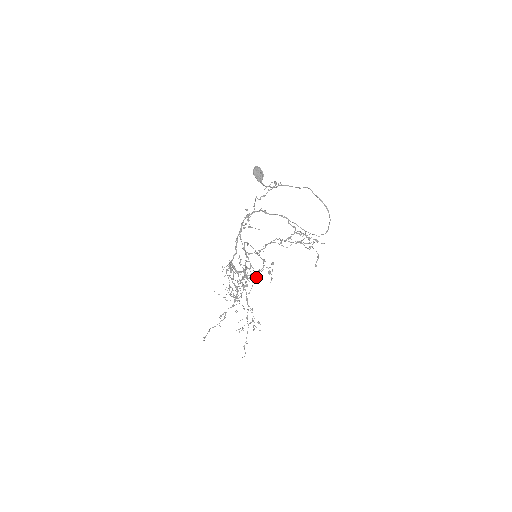
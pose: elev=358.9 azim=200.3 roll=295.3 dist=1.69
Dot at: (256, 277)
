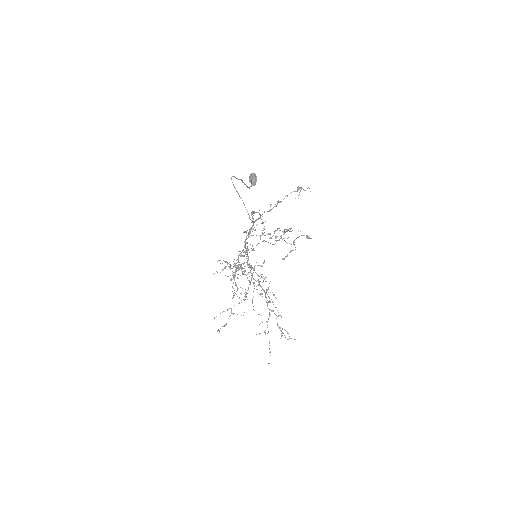
Dot at: (235, 271)
